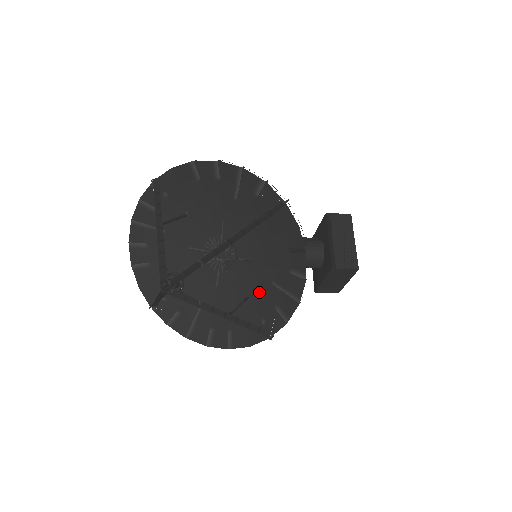
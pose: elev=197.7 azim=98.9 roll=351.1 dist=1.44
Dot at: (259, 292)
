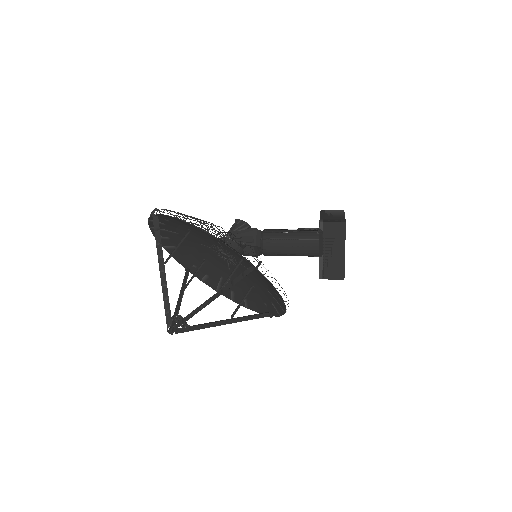
Dot at: (259, 287)
